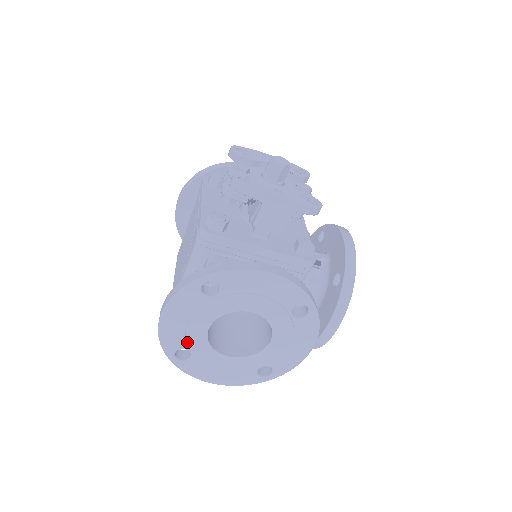
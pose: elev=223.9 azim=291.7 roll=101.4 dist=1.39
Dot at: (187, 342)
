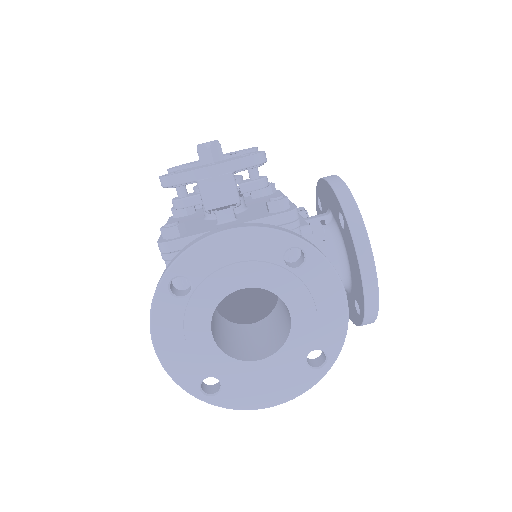
Dot at: (202, 366)
